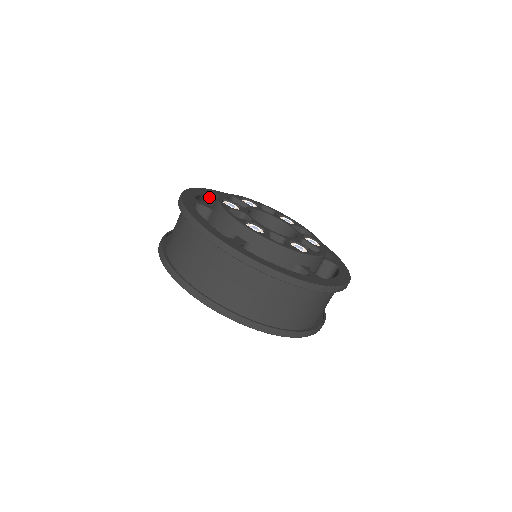
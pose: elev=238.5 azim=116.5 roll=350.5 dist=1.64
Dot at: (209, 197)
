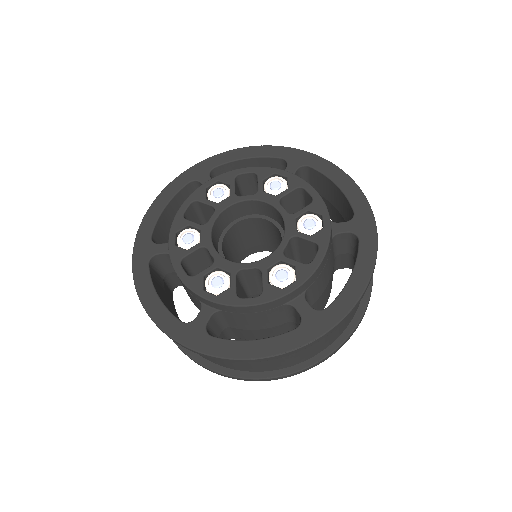
Dot at: (174, 200)
